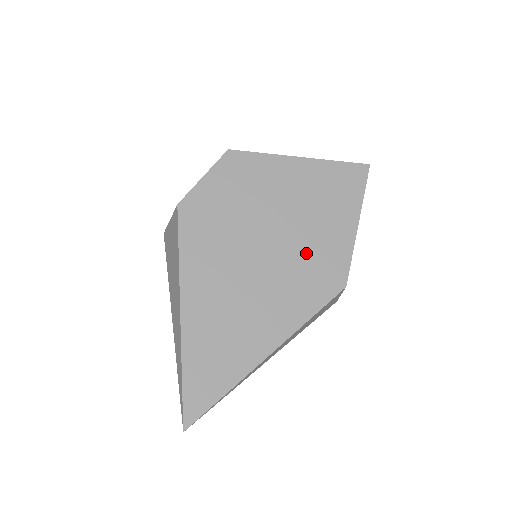
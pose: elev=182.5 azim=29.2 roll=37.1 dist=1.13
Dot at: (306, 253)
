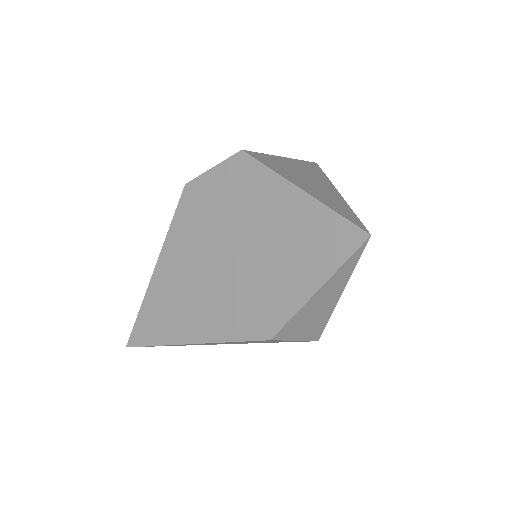
Dot at: (254, 287)
